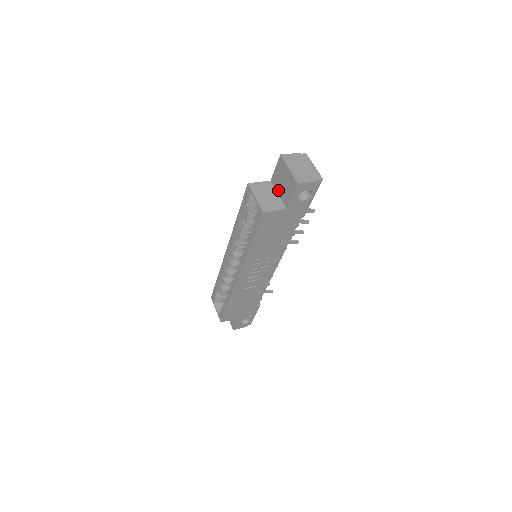
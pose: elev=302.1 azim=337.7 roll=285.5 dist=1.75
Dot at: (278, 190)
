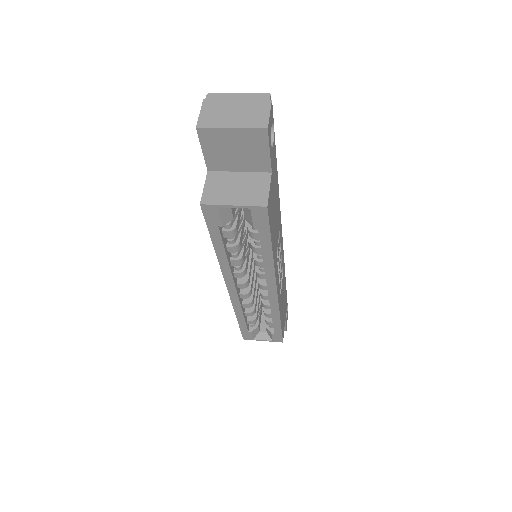
Dot at: (234, 168)
